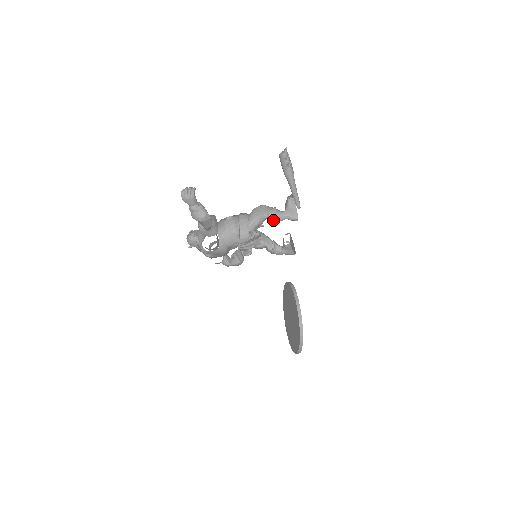
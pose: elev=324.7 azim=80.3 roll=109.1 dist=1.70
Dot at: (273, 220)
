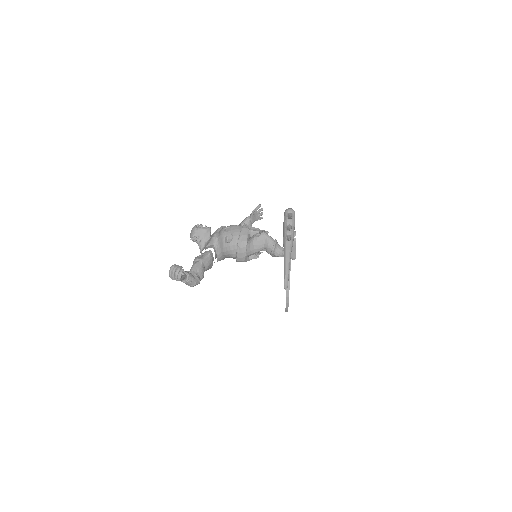
Dot at: (271, 254)
